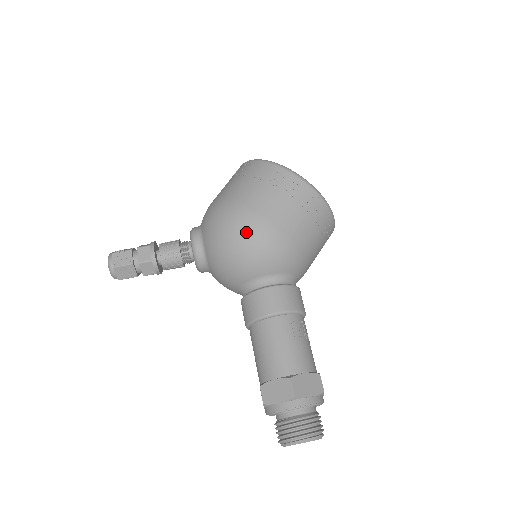
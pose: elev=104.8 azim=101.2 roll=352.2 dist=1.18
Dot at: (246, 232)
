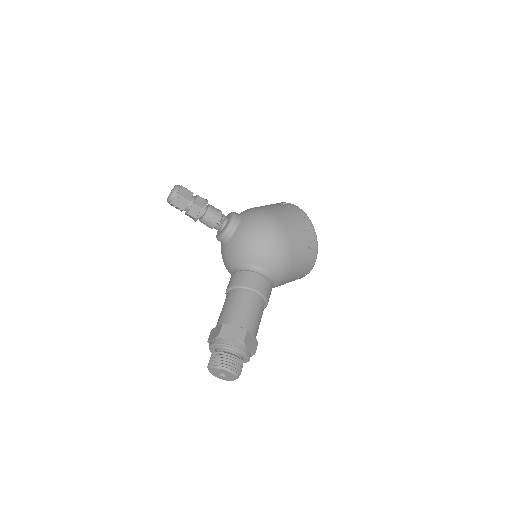
Dot at: (274, 236)
